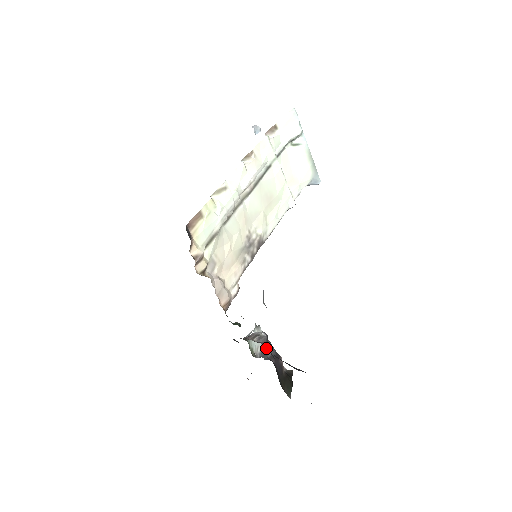
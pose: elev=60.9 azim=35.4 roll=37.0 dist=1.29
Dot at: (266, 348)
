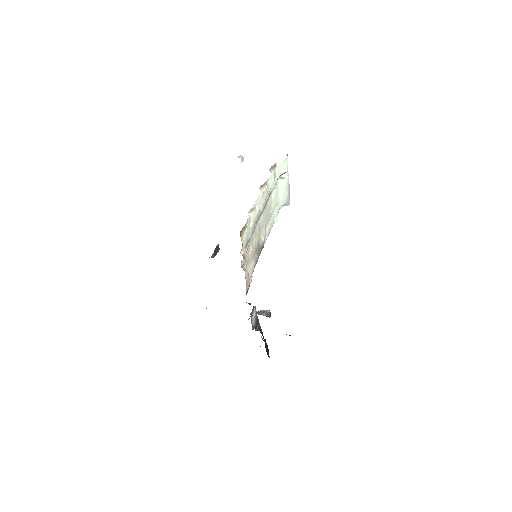
Dot at: (256, 323)
